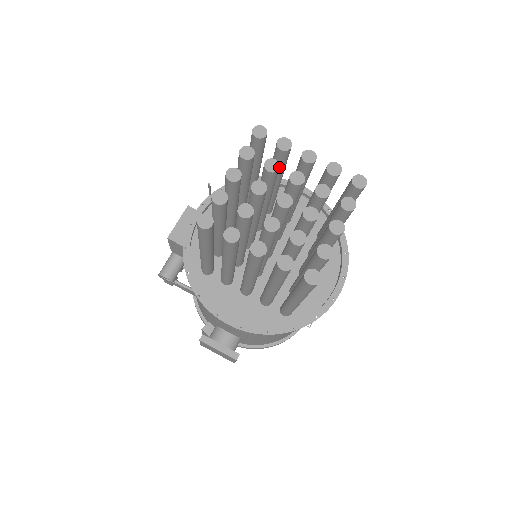
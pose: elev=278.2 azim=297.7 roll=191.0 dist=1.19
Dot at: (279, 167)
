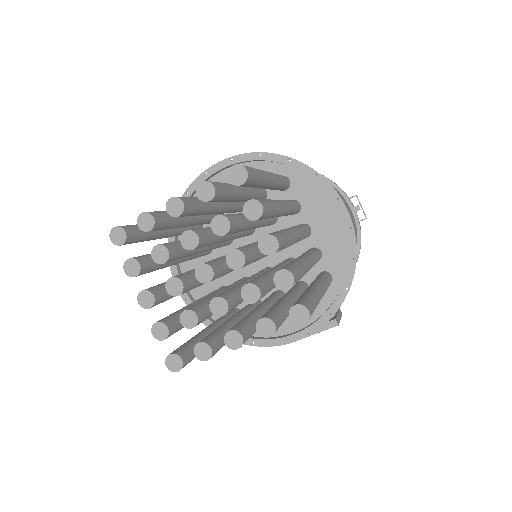
Dot at: (166, 249)
